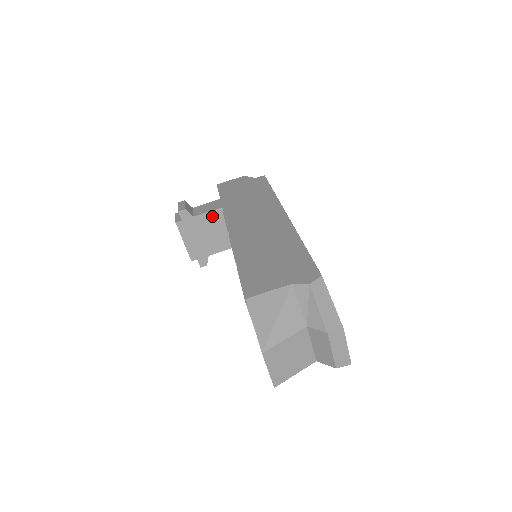
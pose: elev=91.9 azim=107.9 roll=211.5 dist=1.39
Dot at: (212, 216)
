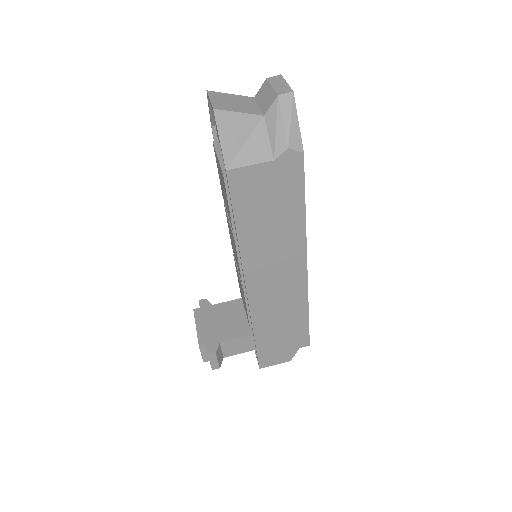
Dot at: (231, 305)
